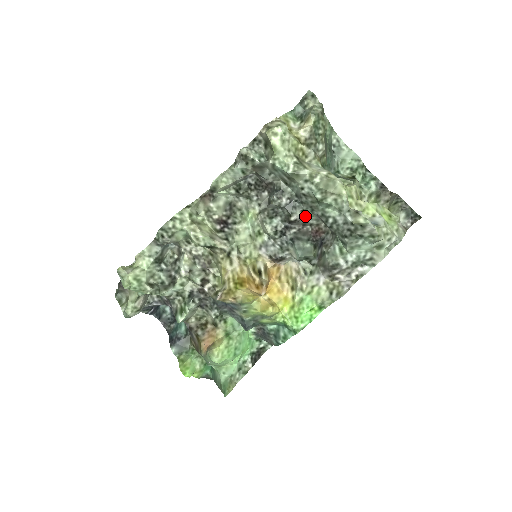
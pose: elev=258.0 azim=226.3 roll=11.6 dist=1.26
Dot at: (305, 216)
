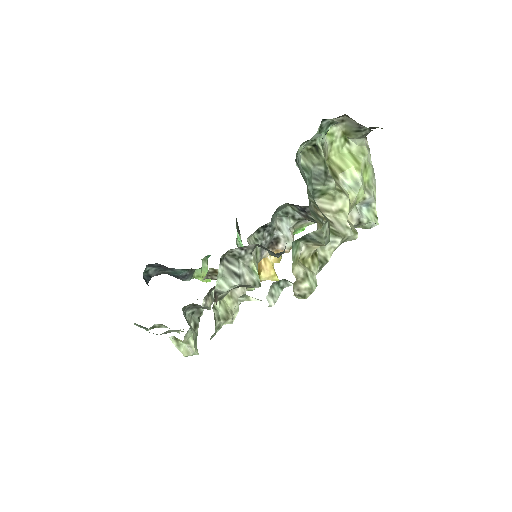
Dot at: occluded
